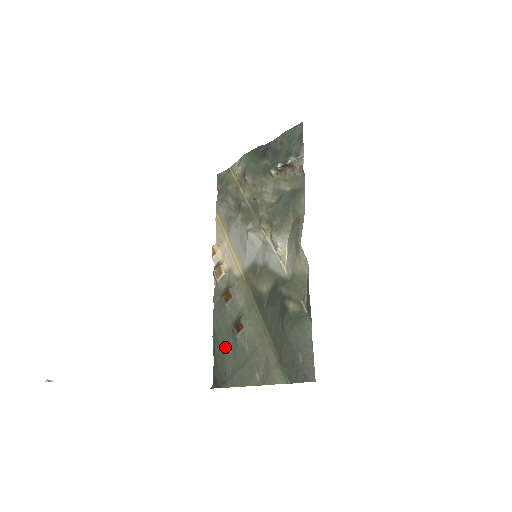
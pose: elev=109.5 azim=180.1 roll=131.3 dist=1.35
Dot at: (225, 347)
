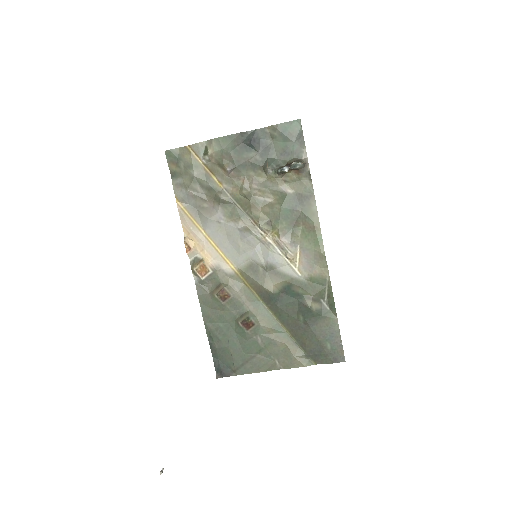
Dot at: (228, 341)
